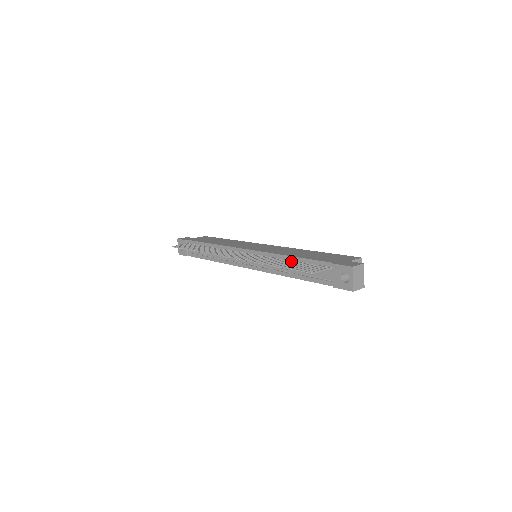
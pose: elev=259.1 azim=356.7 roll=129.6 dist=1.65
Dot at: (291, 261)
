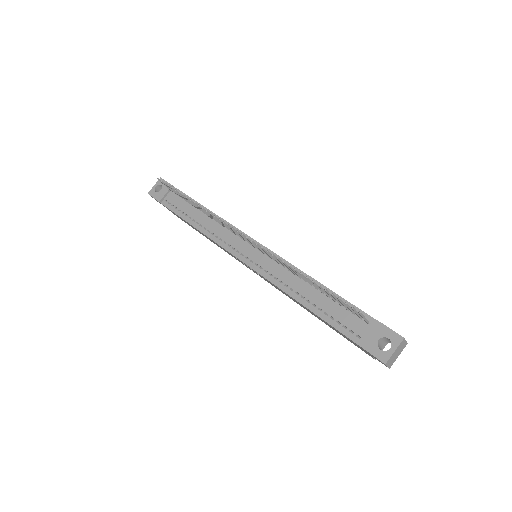
Dot at: occluded
